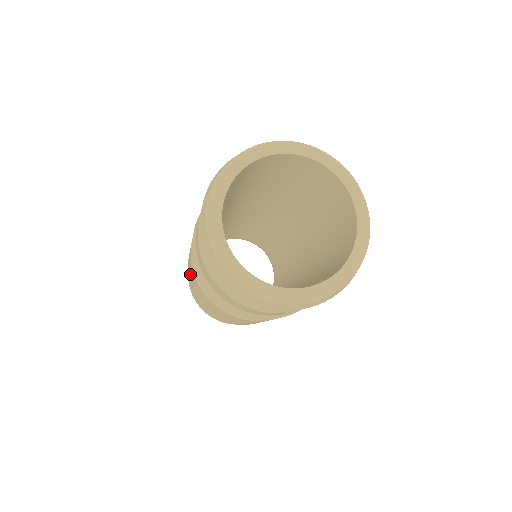
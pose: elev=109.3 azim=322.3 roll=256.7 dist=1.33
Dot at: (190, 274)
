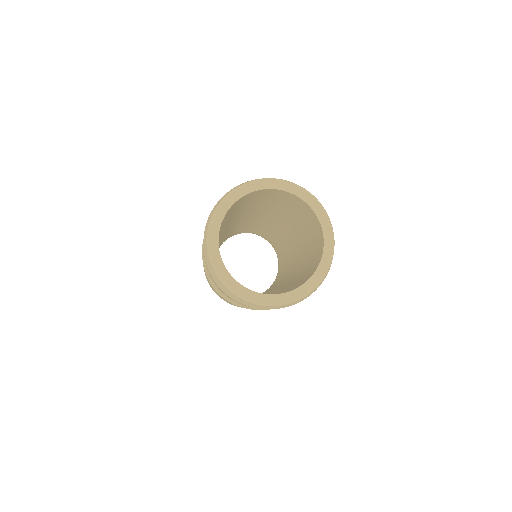
Dot at: occluded
